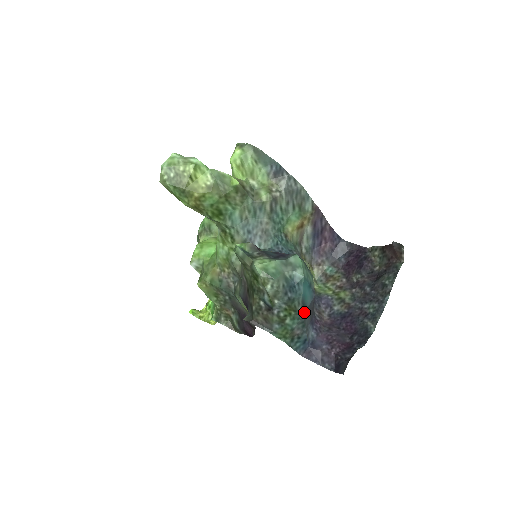
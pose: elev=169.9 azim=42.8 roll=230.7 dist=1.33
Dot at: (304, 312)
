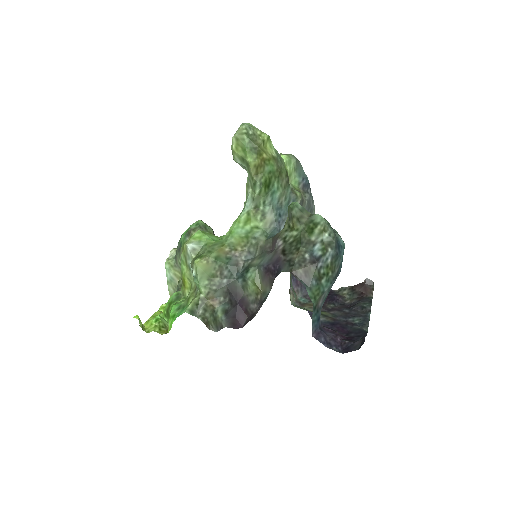
Dot at: occluded
